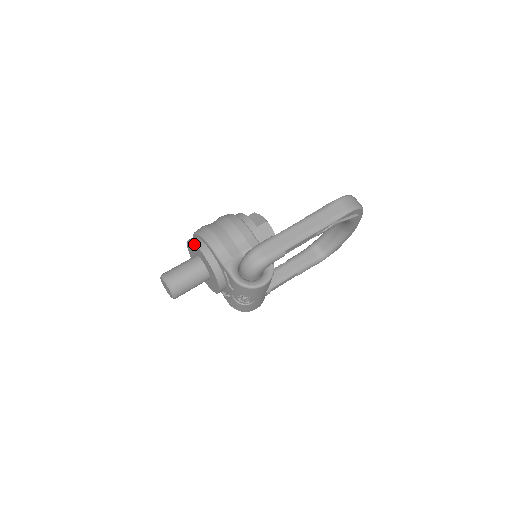
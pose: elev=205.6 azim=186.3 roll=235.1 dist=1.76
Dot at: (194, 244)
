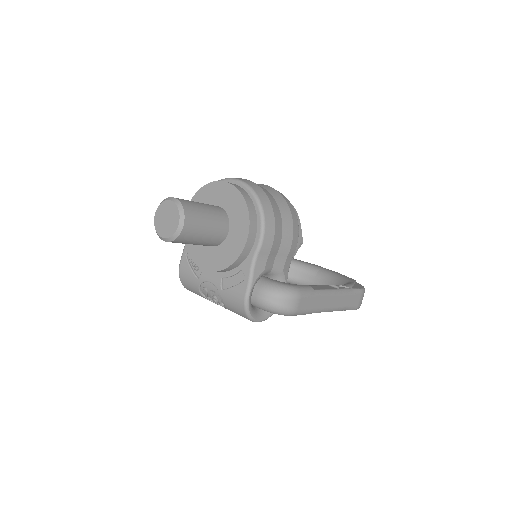
Dot at: (247, 211)
